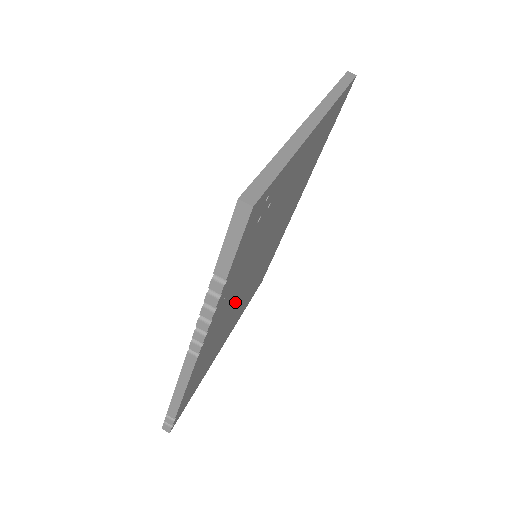
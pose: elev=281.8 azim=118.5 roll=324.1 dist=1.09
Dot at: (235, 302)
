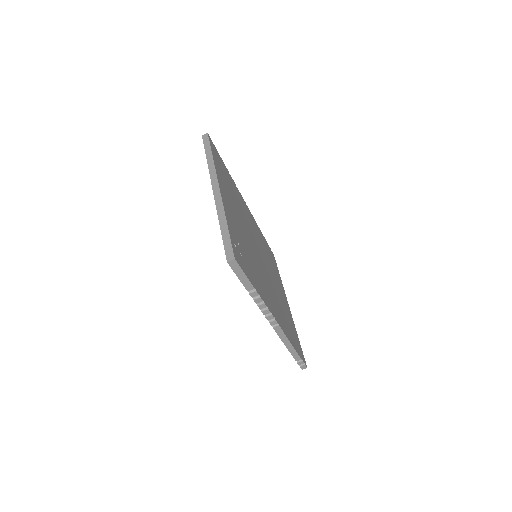
Dot at: (270, 286)
